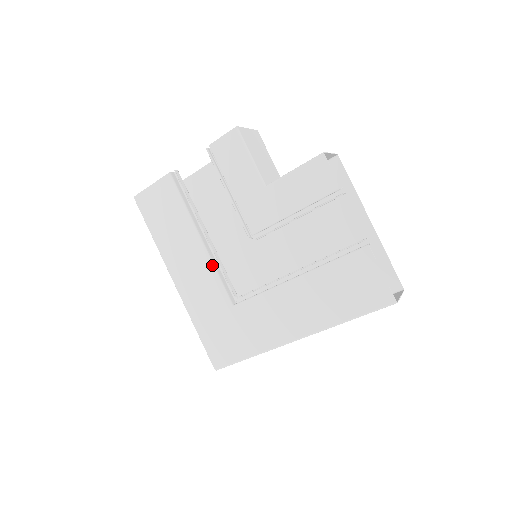
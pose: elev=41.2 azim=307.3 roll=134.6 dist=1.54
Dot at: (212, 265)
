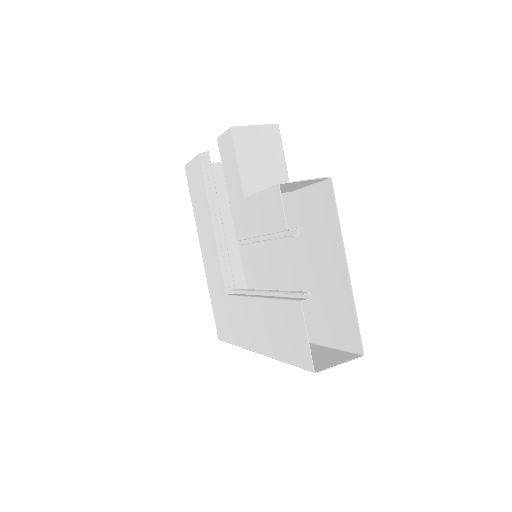
Dot at: (218, 252)
